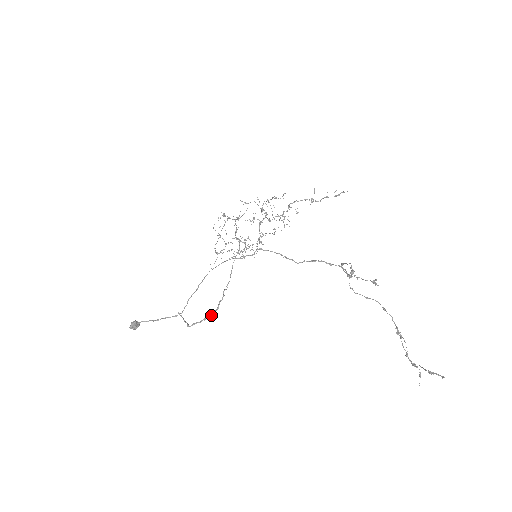
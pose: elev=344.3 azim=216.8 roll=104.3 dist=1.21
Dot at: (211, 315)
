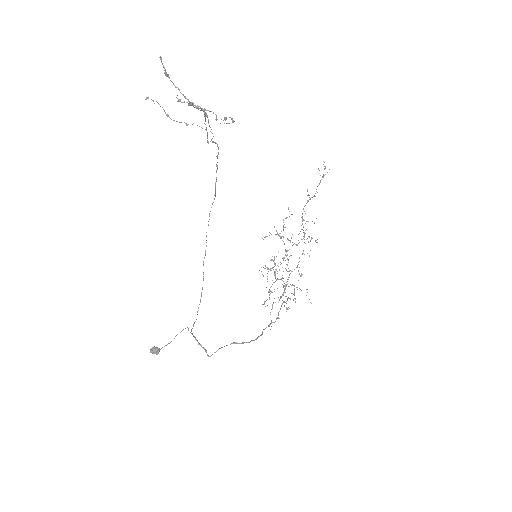
Dot at: (234, 342)
